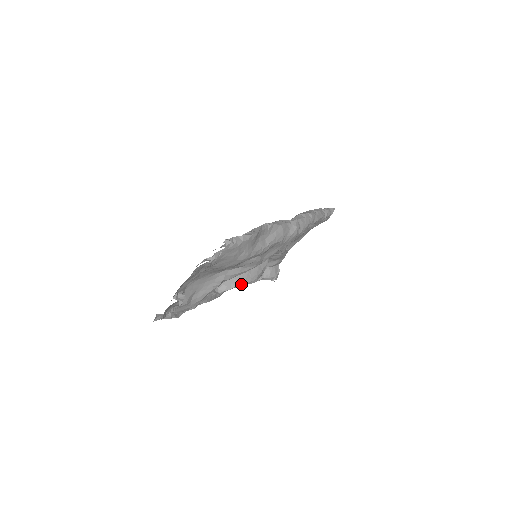
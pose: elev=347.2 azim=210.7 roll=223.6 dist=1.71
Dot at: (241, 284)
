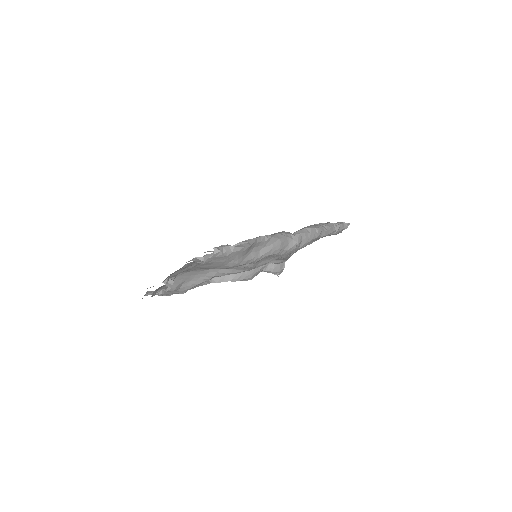
Dot at: (235, 280)
